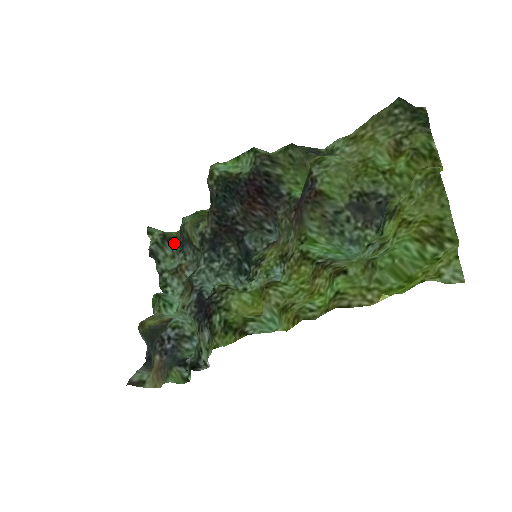
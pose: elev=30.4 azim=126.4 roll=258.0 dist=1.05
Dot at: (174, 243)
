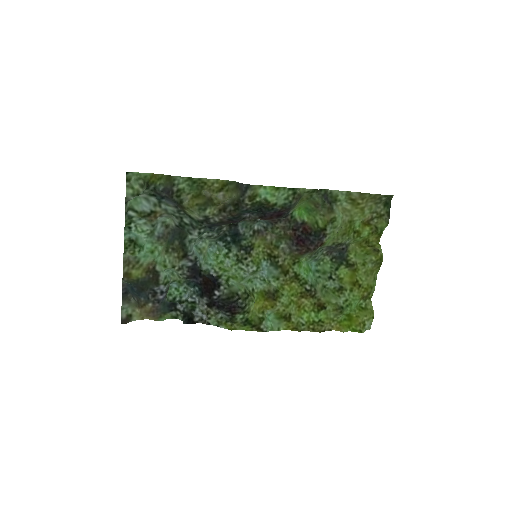
Dot at: (148, 187)
